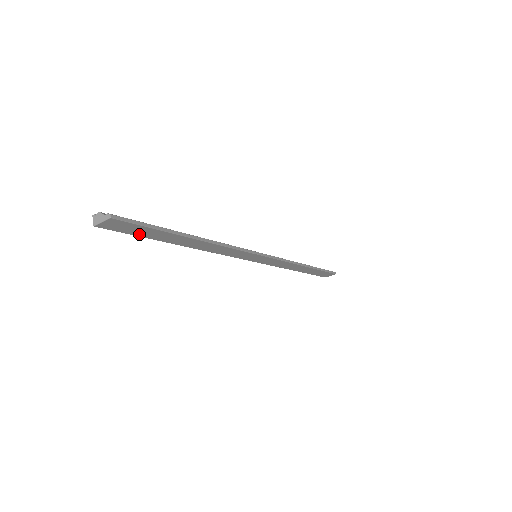
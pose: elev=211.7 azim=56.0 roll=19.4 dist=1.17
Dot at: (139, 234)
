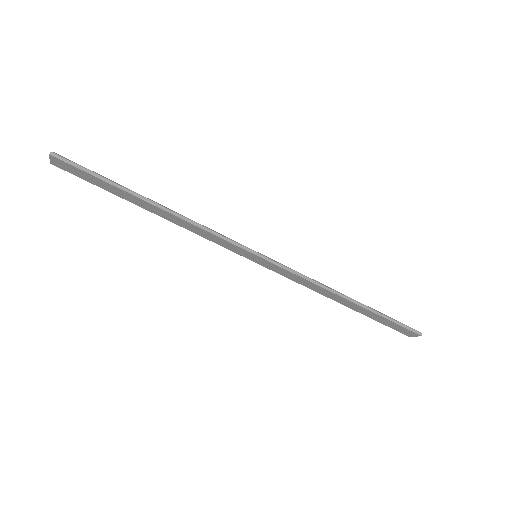
Dot at: (93, 182)
